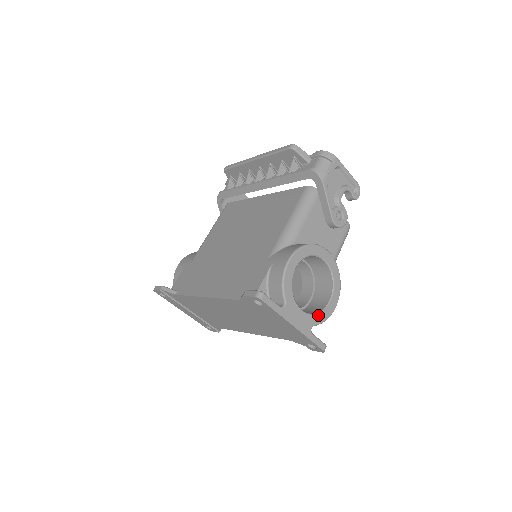
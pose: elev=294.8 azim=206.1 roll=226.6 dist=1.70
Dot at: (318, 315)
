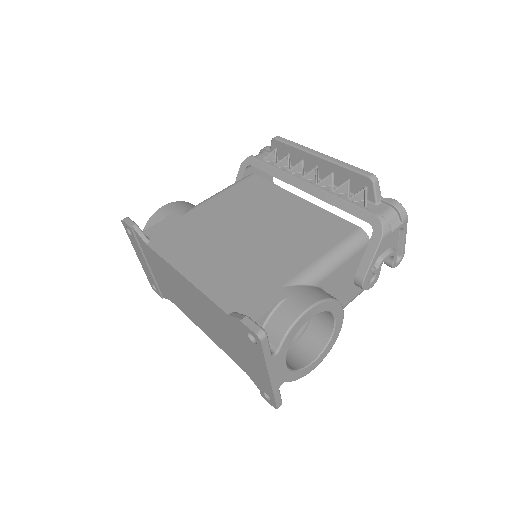
Dot at: (295, 373)
